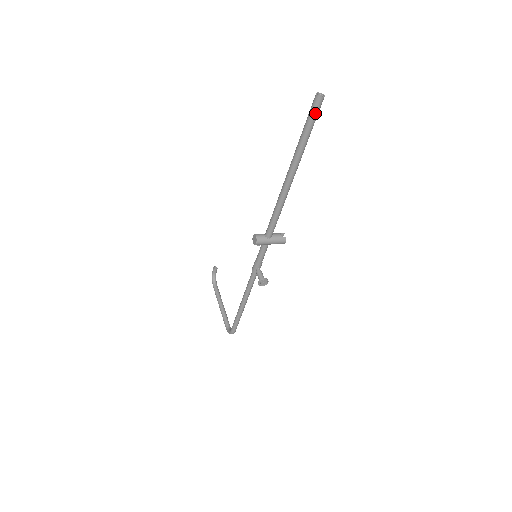
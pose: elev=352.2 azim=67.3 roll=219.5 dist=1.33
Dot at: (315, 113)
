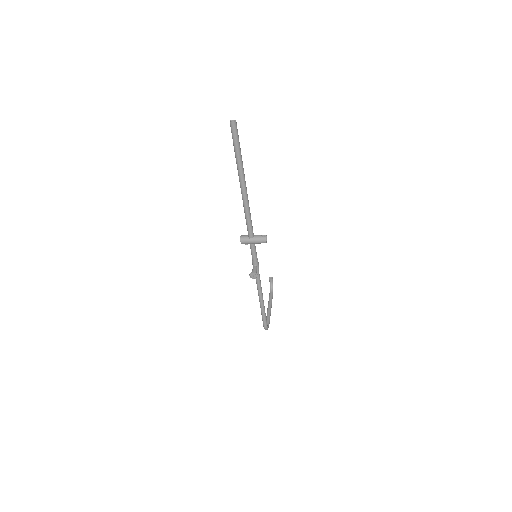
Dot at: (234, 135)
